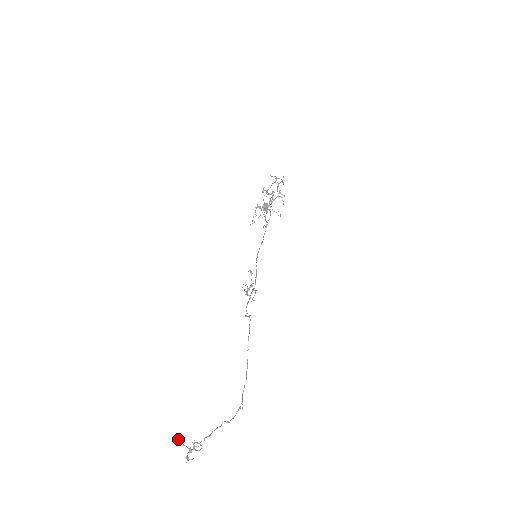
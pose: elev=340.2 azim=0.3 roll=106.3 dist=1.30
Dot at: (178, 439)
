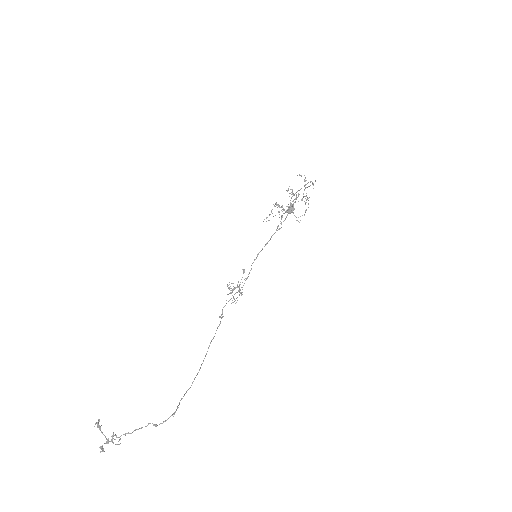
Dot at: (98, 425)
